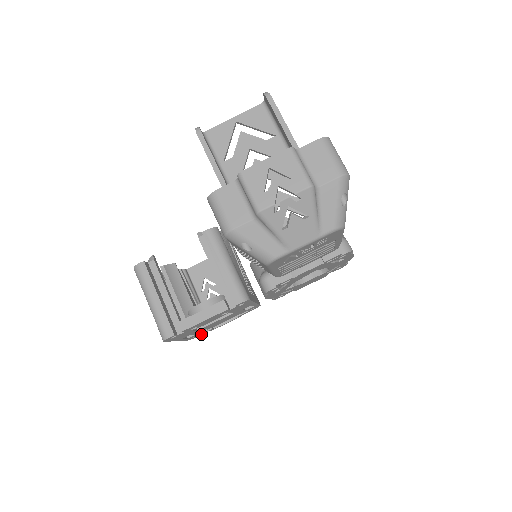
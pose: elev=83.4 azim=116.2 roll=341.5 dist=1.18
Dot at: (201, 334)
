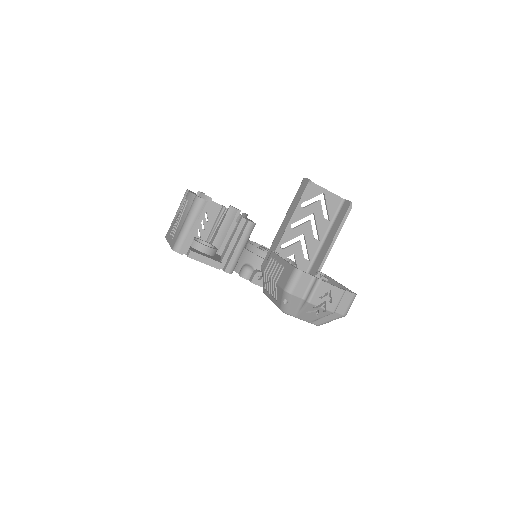
Dot at: occluded
